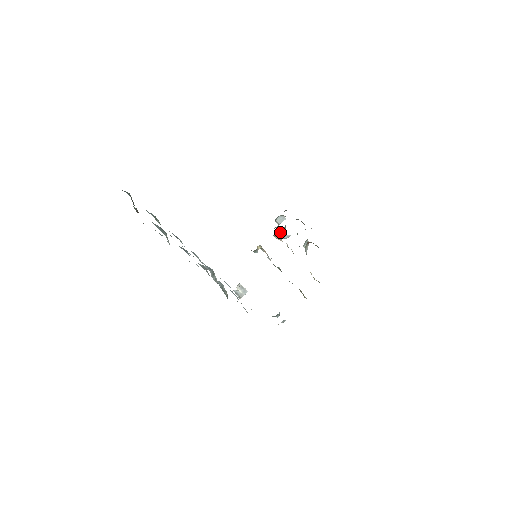
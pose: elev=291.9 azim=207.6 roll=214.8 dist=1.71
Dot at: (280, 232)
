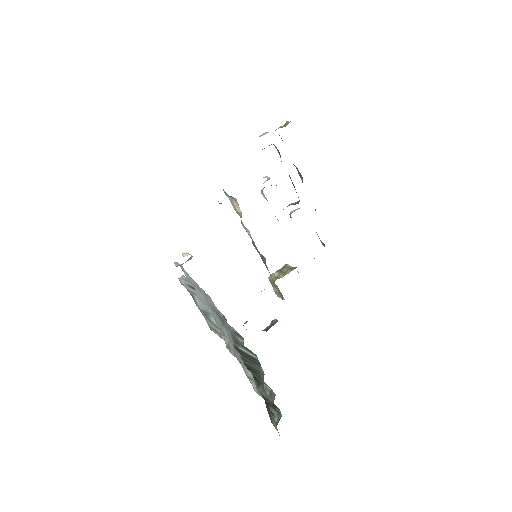
Dot at: occluded
